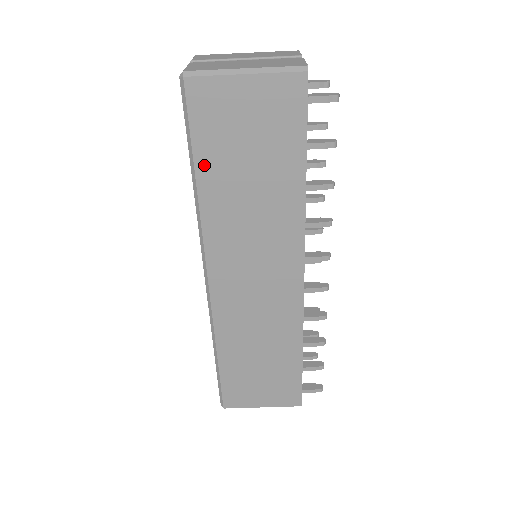
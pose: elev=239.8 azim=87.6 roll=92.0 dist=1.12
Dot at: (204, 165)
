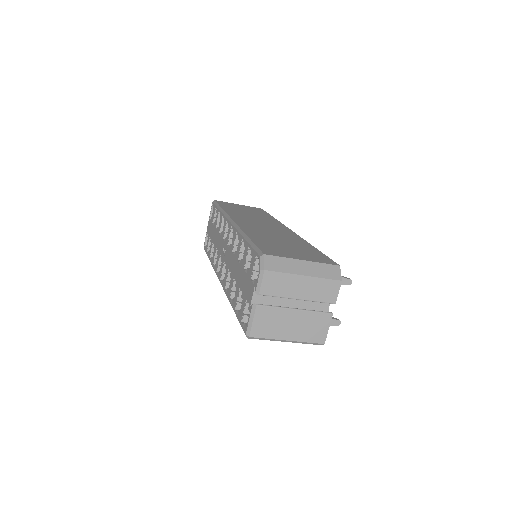
Dot at: occluded
